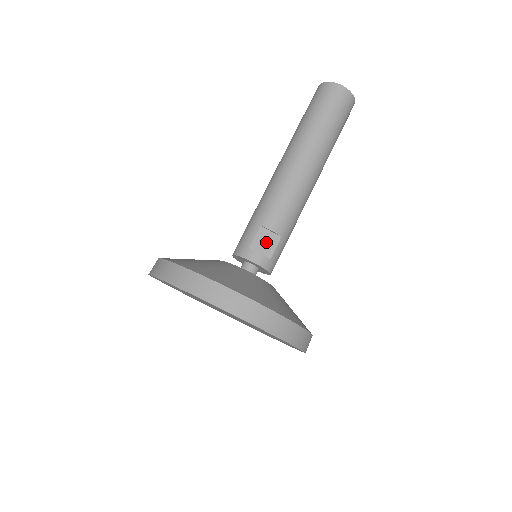
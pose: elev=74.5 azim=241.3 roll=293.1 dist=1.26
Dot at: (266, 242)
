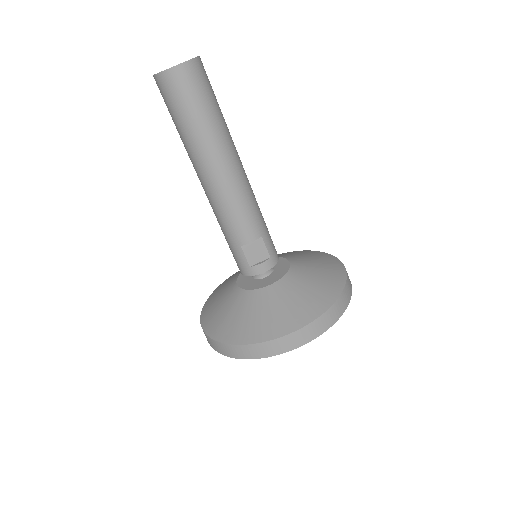
Dot at: (256, 251)
